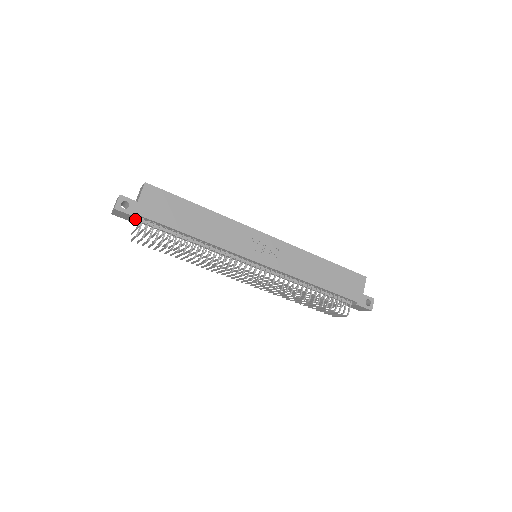
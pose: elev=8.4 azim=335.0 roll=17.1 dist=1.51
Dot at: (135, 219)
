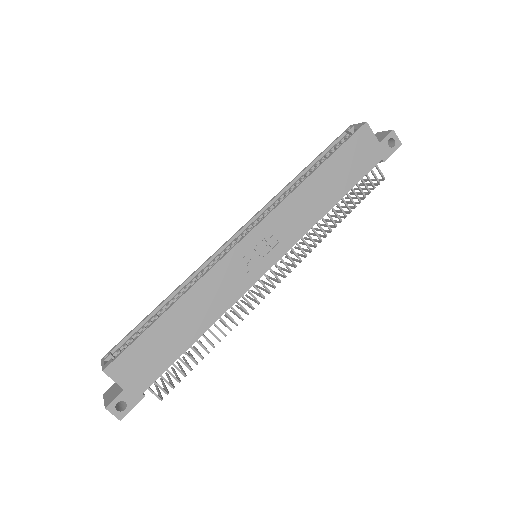
Dot at: occluded
